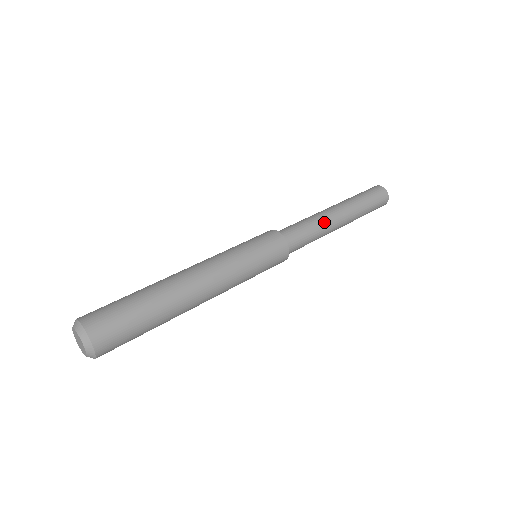
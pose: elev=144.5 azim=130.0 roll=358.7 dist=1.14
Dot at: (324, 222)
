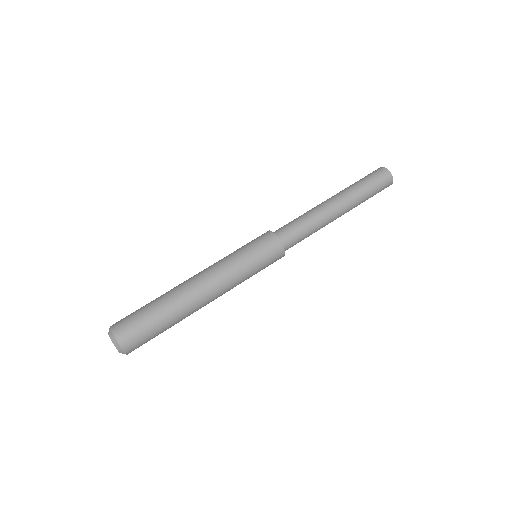
Dot at: occluded
